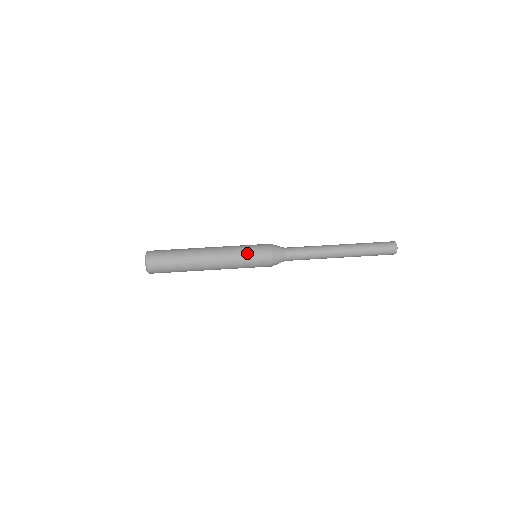
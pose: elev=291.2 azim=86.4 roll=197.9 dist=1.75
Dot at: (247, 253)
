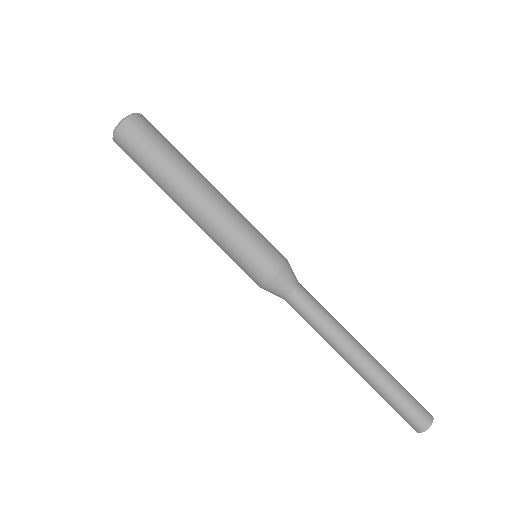
Dot at: (237, 253)
